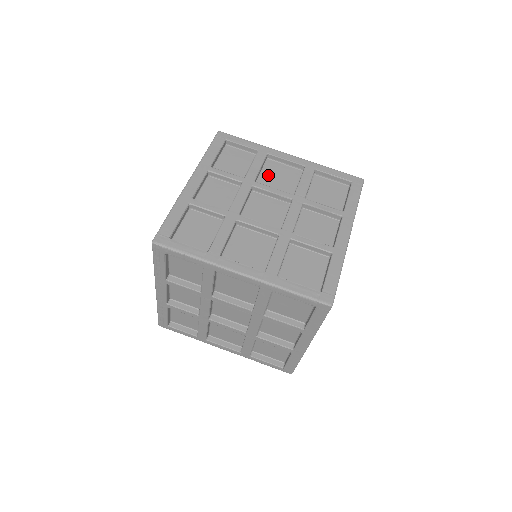
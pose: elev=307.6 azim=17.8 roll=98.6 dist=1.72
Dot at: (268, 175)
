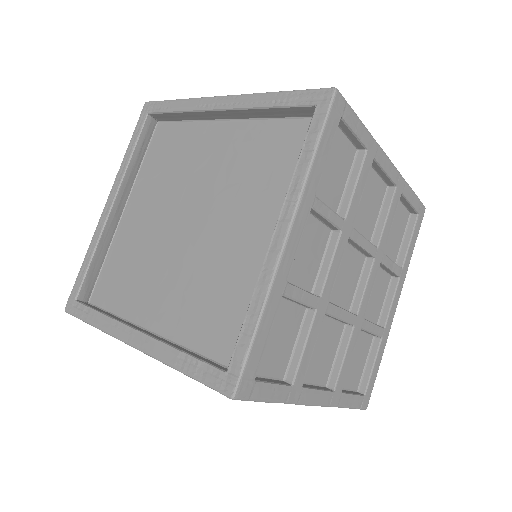
Dot at: occluded
